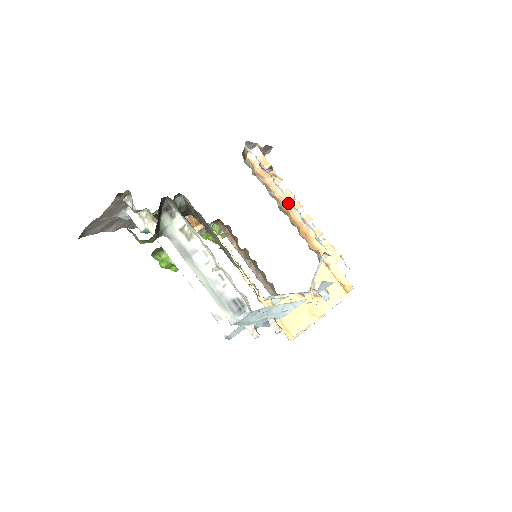
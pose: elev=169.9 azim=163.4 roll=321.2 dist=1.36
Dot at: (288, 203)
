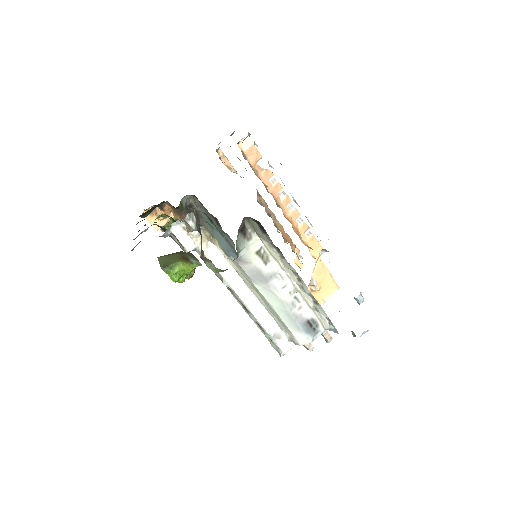
Dot at: (279, 197)
